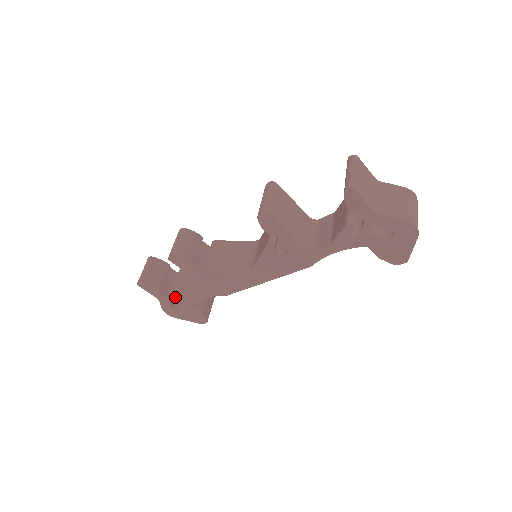
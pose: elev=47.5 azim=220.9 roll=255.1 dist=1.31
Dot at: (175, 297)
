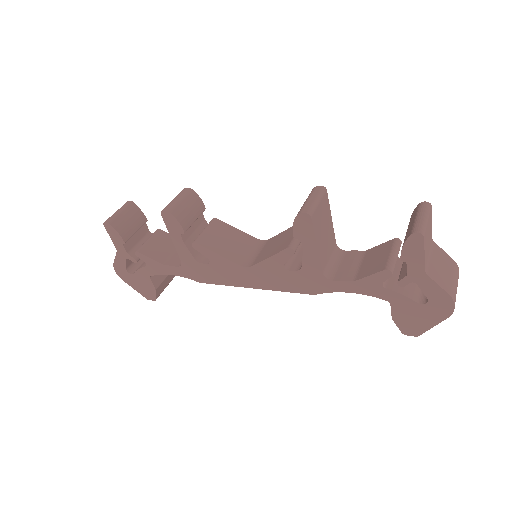
Dot at: (137, 257)
